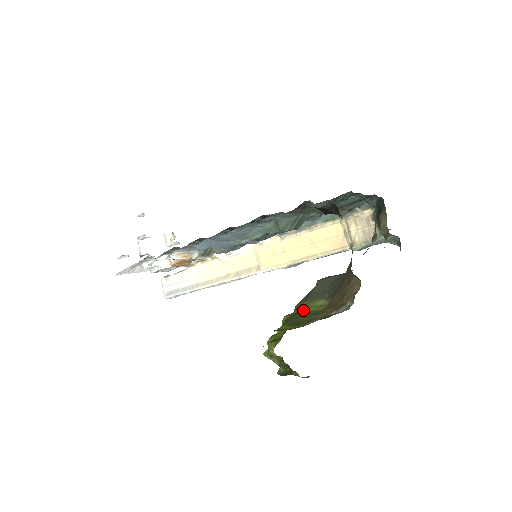
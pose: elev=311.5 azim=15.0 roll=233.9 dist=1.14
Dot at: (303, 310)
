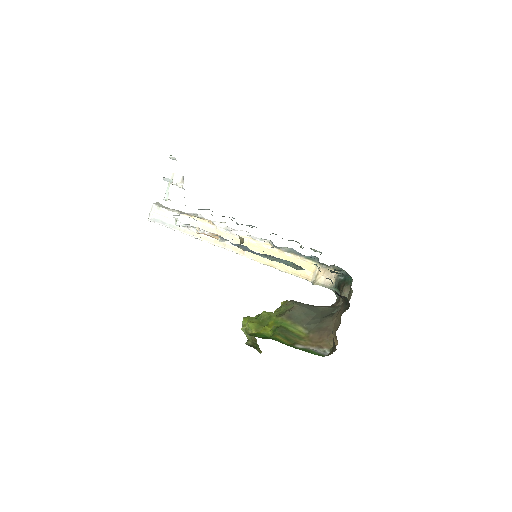
Dot at: (288, 327)
